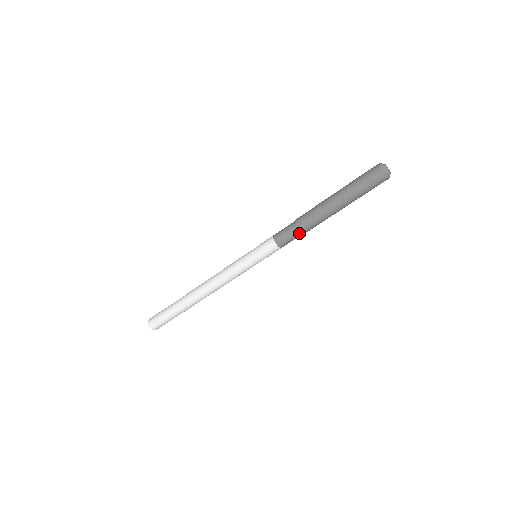
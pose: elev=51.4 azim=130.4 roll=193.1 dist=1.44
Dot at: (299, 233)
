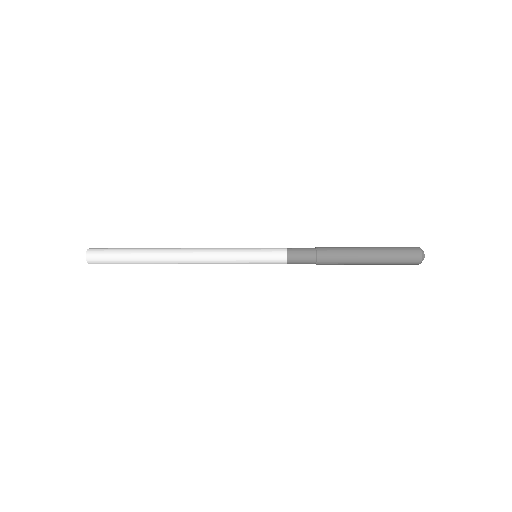
Dot at: (314, 261)
